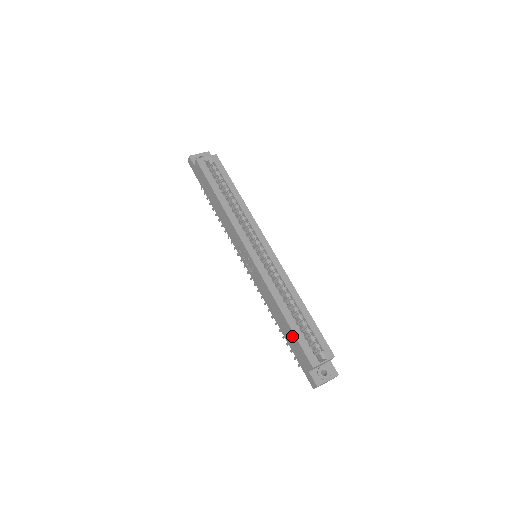
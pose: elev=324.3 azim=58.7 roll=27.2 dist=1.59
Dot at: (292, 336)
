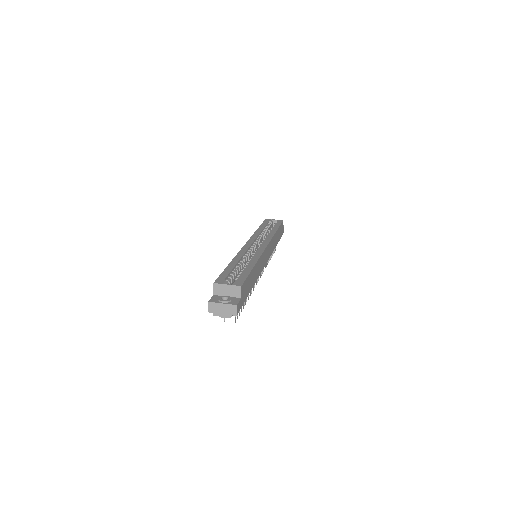
Dot at: occluded
